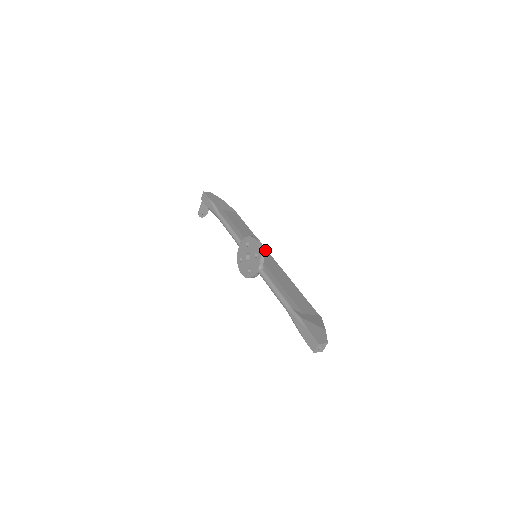
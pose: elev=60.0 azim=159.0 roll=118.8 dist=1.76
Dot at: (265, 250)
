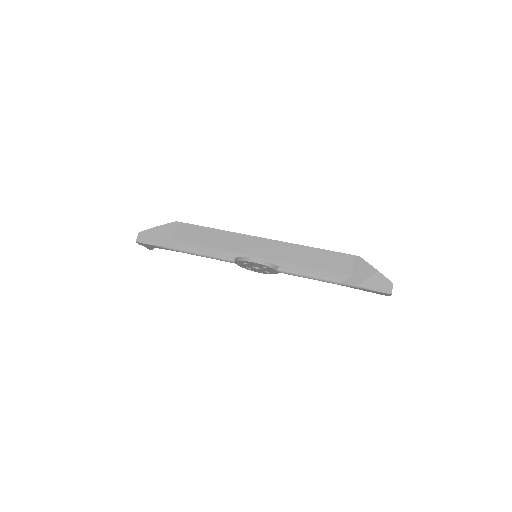
Dot at: (251, 238)
